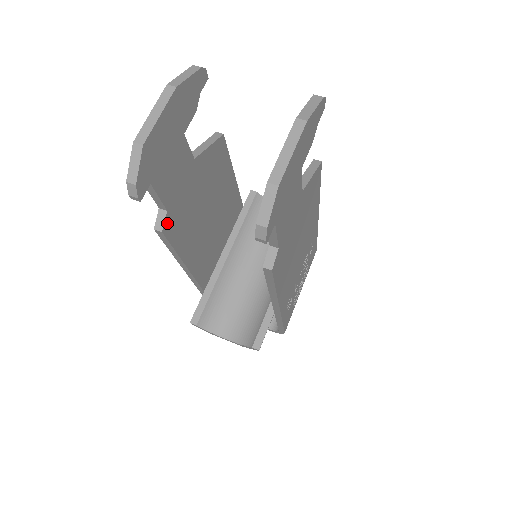
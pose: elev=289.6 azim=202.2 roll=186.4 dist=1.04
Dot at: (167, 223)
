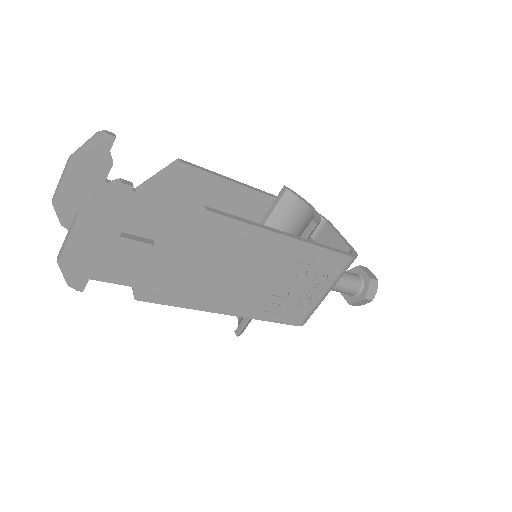
Dot at: occluded
